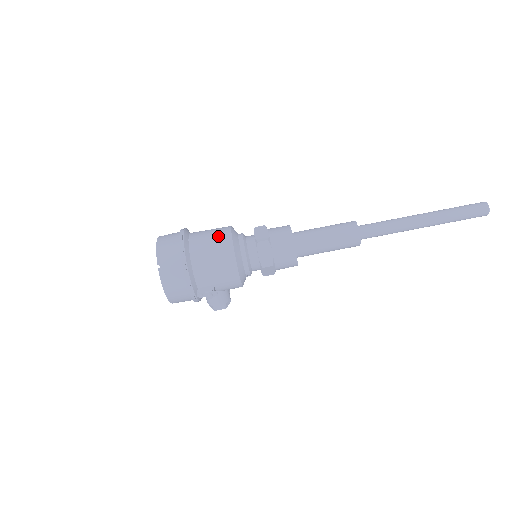
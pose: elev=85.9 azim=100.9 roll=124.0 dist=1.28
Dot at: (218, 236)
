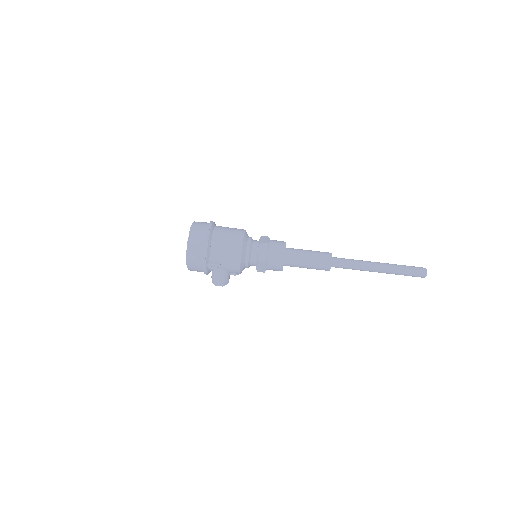
Dot at: (235, 231)
